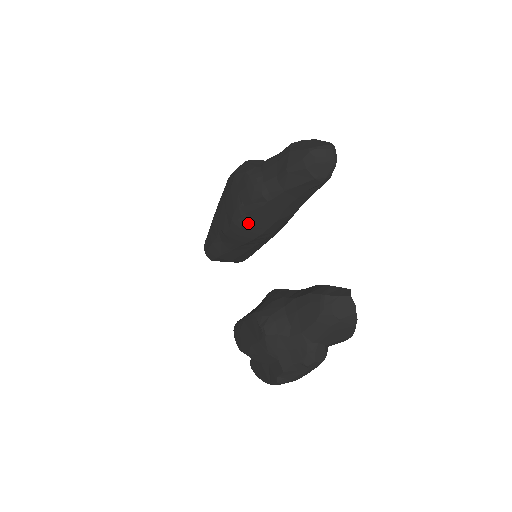
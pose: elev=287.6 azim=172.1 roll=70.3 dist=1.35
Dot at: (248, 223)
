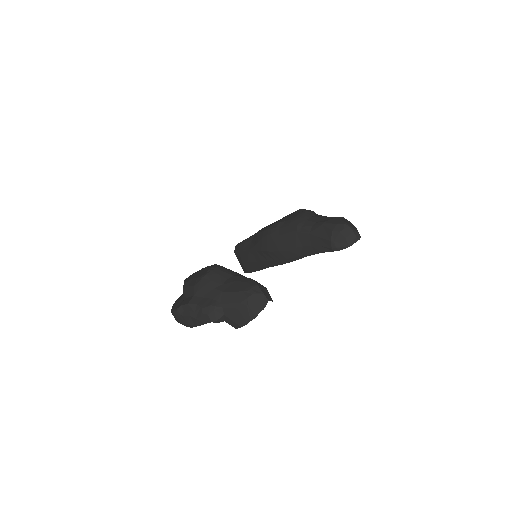
Dot at: (274, 236)
